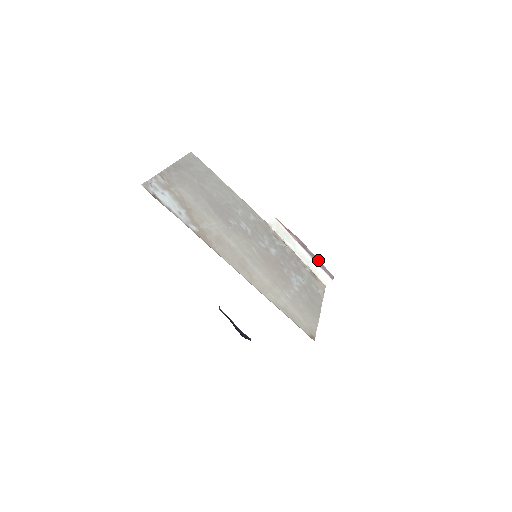
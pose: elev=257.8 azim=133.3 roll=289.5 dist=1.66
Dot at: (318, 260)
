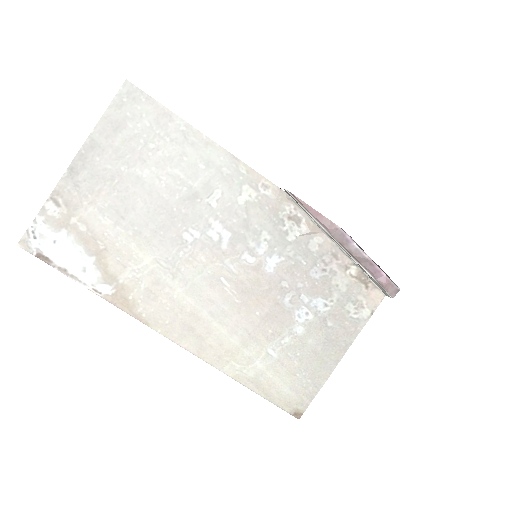
Dot at: (371, 262)
